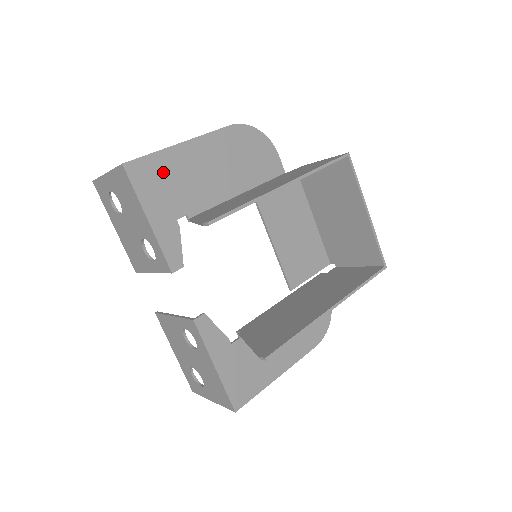
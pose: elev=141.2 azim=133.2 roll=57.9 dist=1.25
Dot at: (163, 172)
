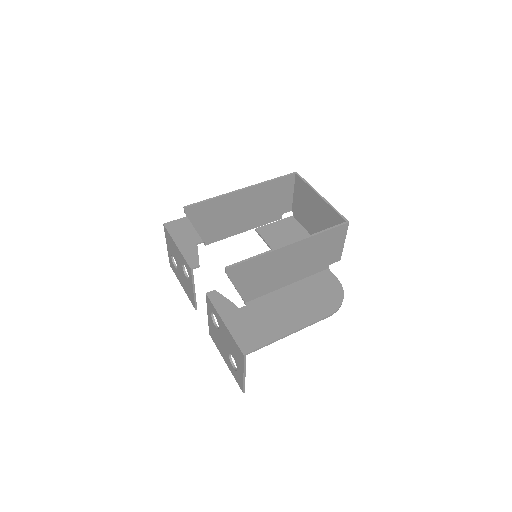
Dot at: (188, 225)
